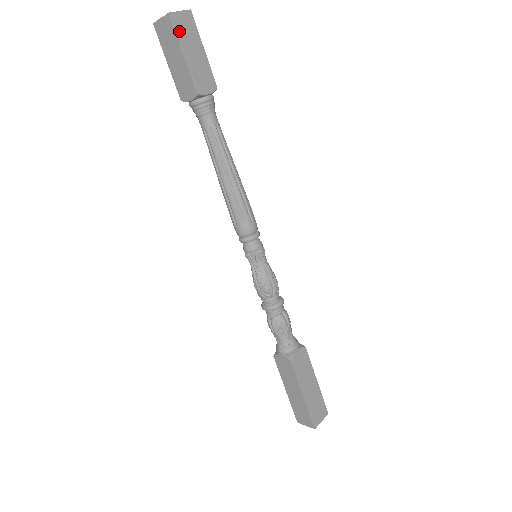
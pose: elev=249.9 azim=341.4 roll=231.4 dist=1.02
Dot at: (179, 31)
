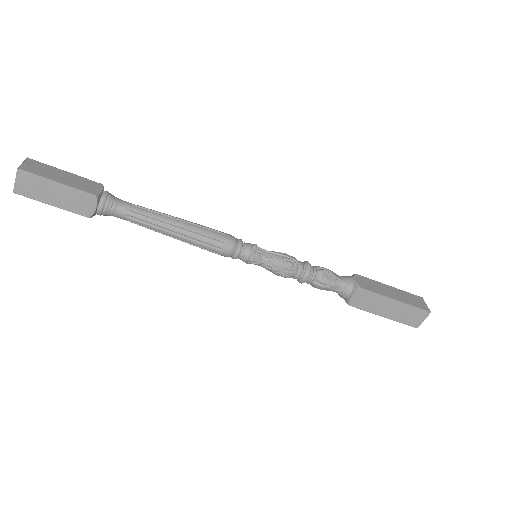
Dot at: (32, 195)
